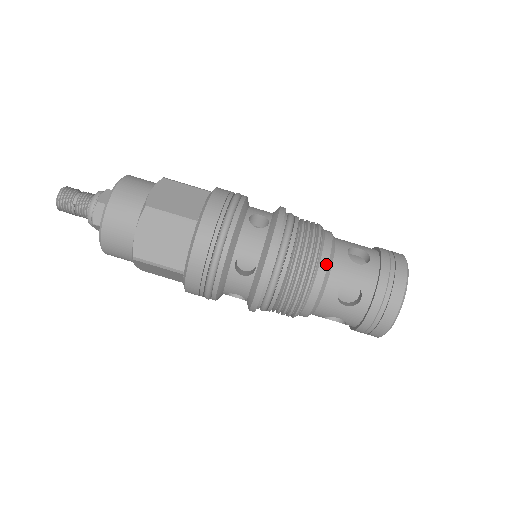
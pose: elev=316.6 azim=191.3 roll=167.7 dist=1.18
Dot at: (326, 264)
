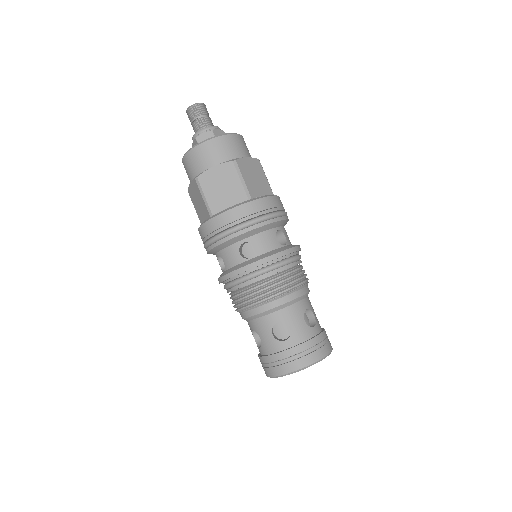
Dot at: (289, 300)
